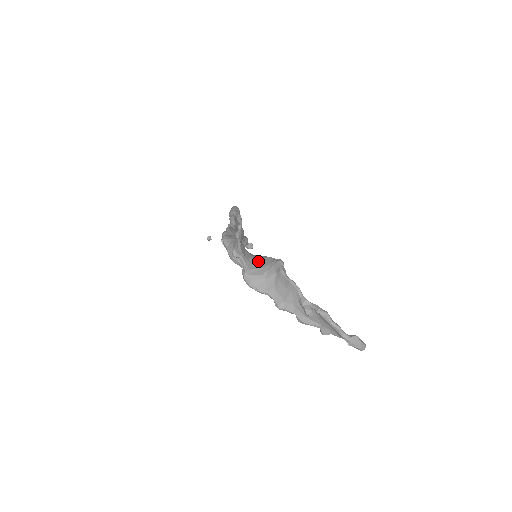
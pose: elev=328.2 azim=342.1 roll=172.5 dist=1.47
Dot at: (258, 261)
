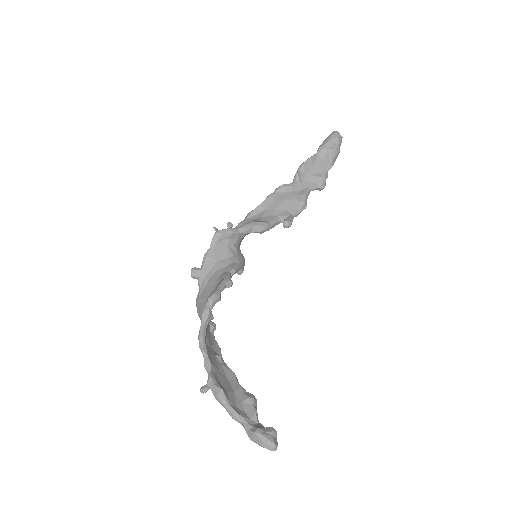
Dot at: (213, 285)
